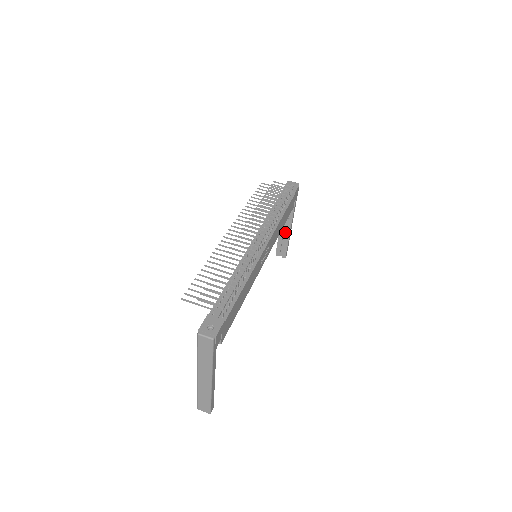
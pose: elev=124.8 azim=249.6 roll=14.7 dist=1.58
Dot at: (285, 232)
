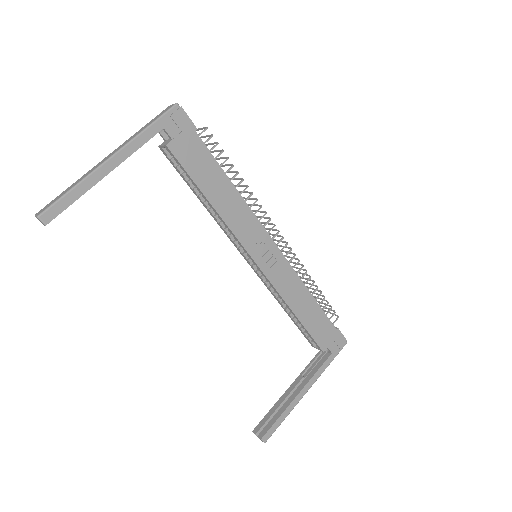
Dot at: (289, 400)
